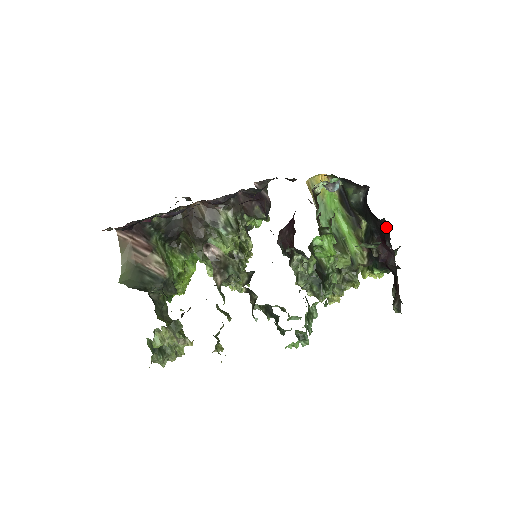
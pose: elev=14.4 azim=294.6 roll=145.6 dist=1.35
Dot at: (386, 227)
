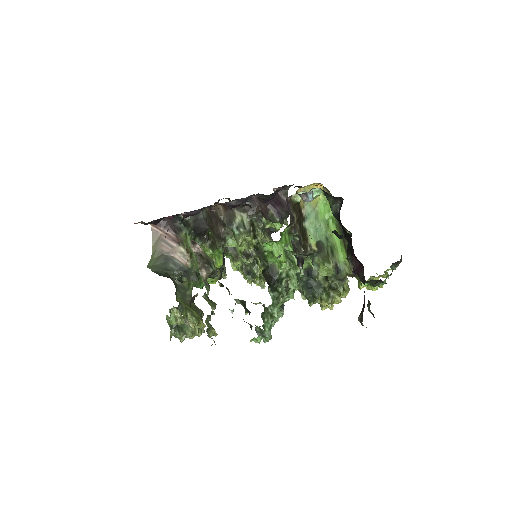
Dot at: (351, 239)
